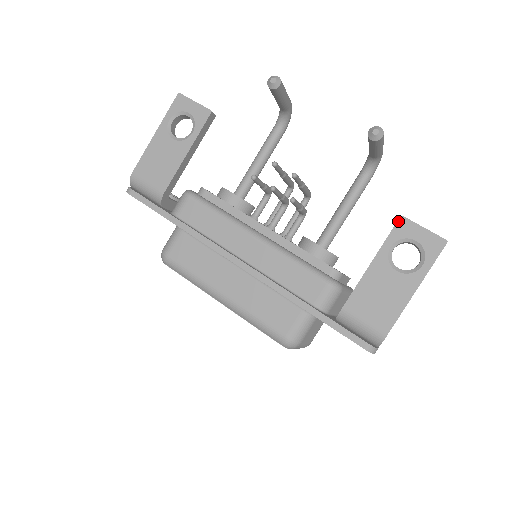
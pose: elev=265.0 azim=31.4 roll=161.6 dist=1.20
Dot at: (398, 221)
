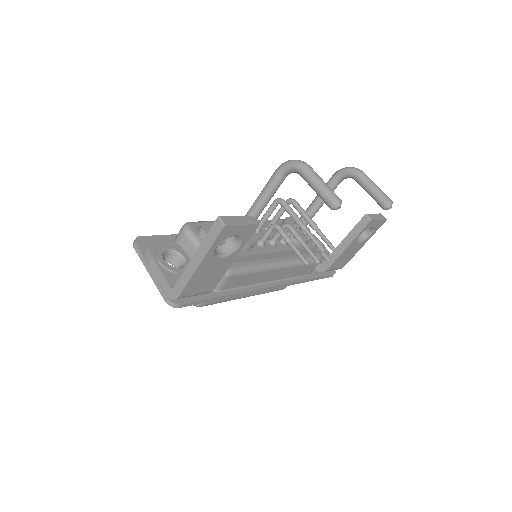
Dot at: (369, 223)
